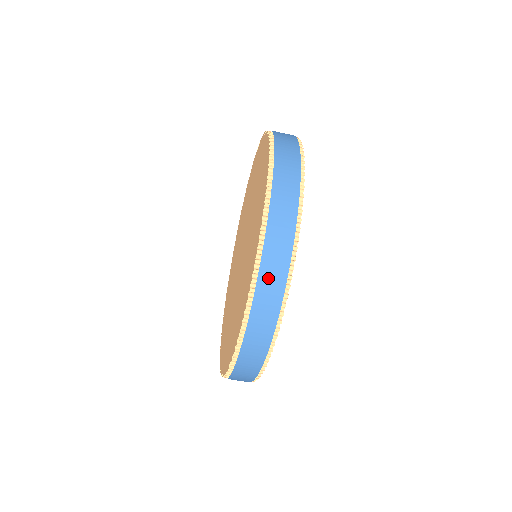
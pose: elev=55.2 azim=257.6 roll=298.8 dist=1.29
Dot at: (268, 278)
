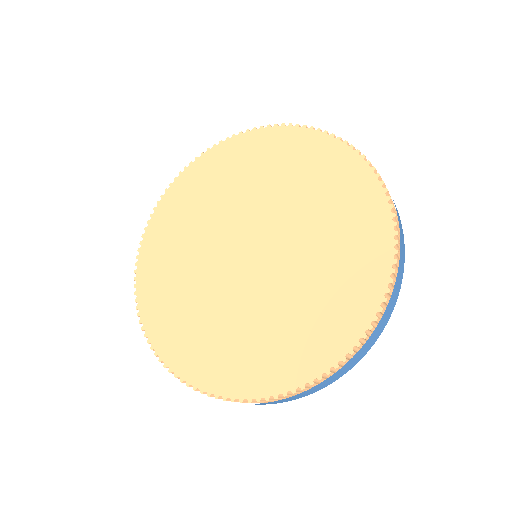
Dot at: (396, 289)
